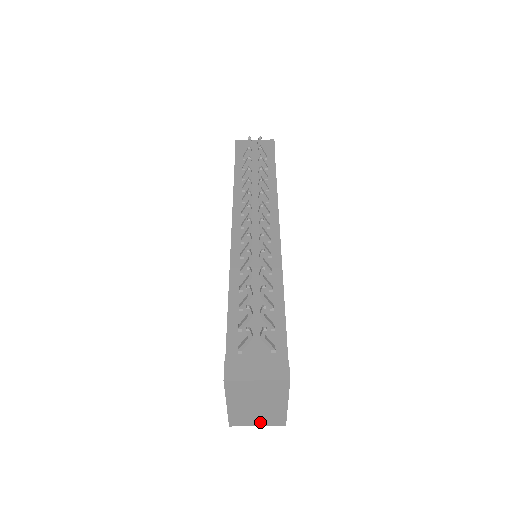
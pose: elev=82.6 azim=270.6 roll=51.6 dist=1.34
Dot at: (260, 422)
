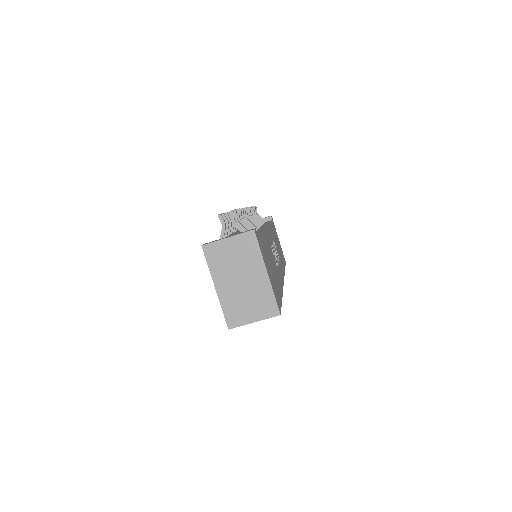
Dot at: (254, 314)
